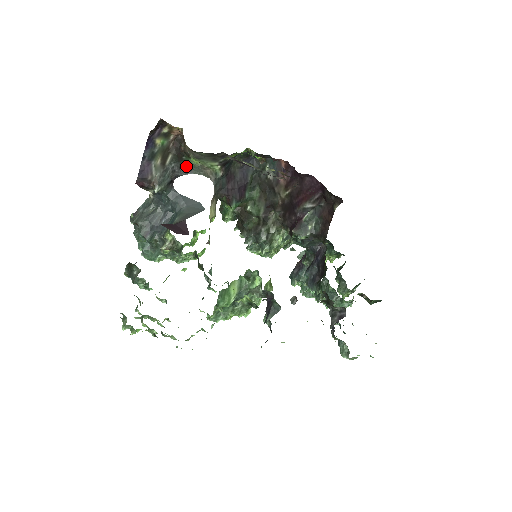
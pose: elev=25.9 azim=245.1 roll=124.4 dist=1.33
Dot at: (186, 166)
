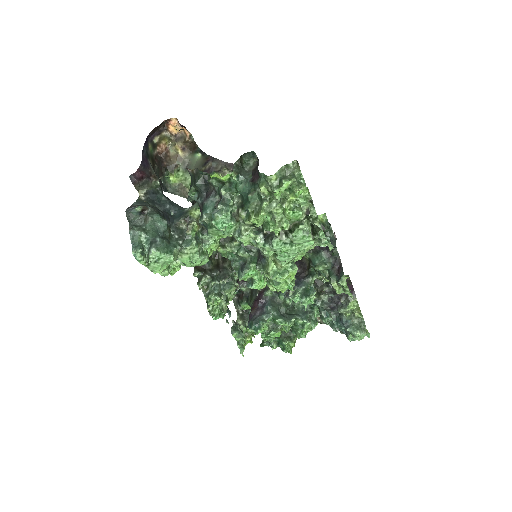
Dot at: (163, 185)
